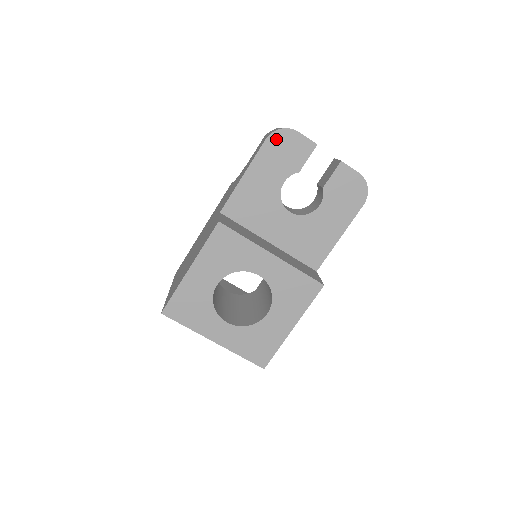
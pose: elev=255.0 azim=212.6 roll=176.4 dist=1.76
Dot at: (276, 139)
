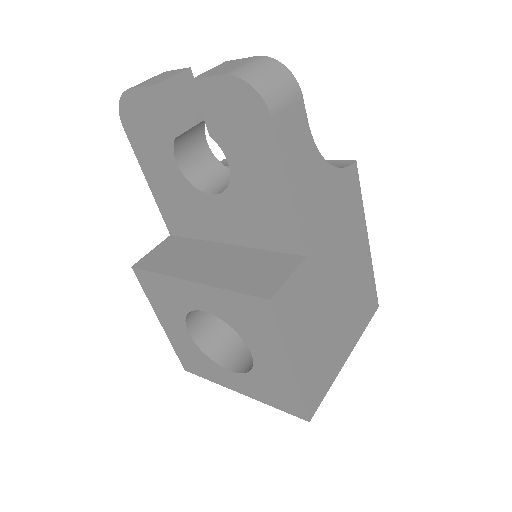
Dot at: (128, 118)
